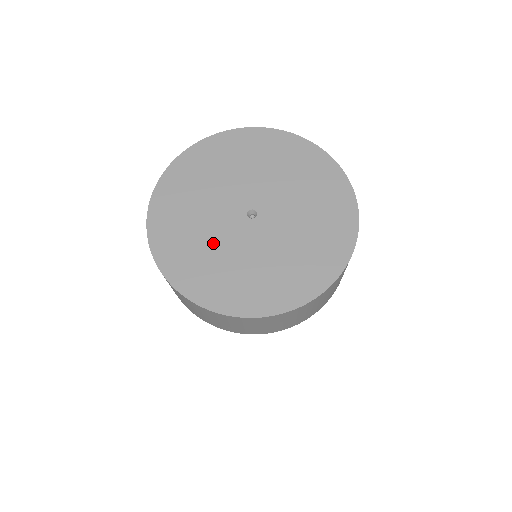
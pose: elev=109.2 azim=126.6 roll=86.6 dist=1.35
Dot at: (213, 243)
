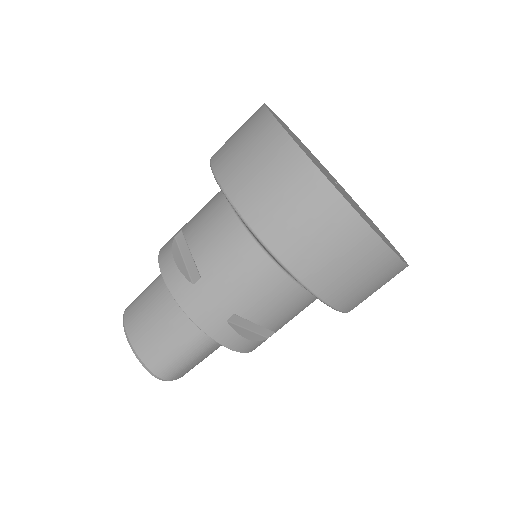
Dot at: occluded
